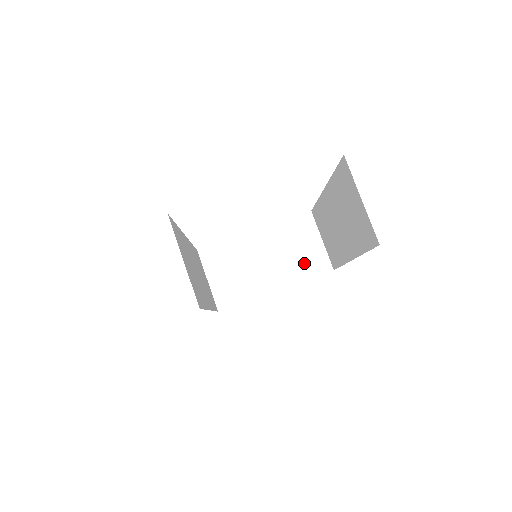
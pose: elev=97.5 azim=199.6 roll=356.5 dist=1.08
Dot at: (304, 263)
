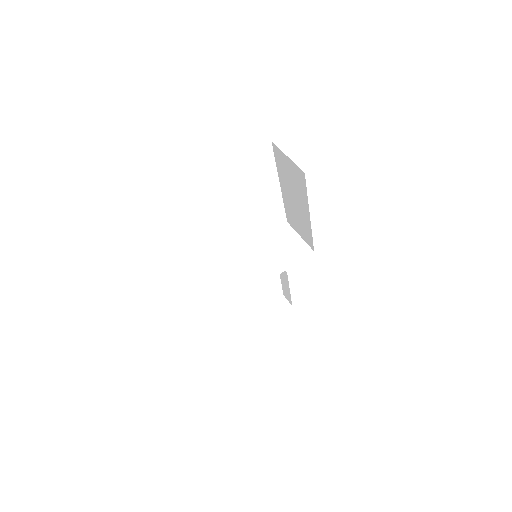
Dot at: (292, 253)
